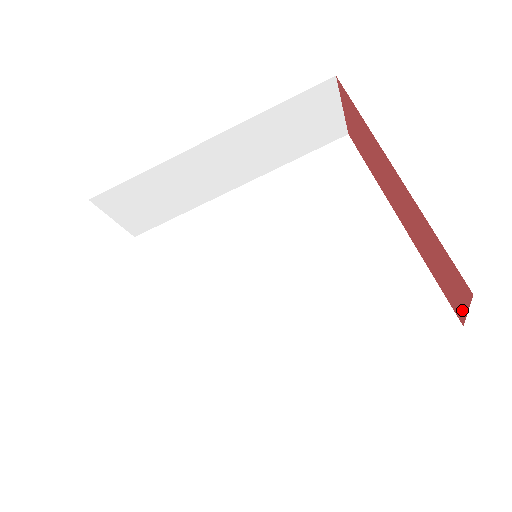
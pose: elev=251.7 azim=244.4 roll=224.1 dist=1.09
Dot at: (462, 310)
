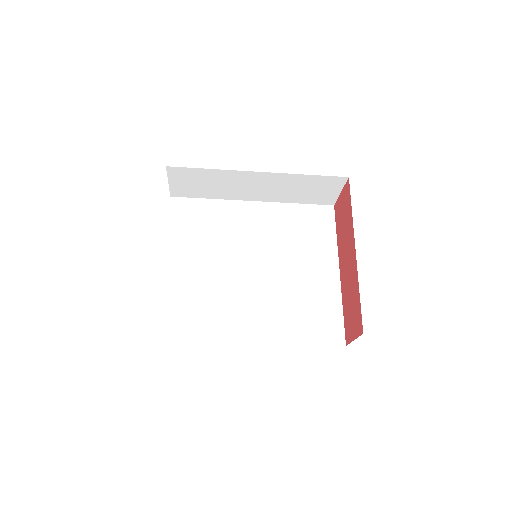
Dot at: (351, 338)
